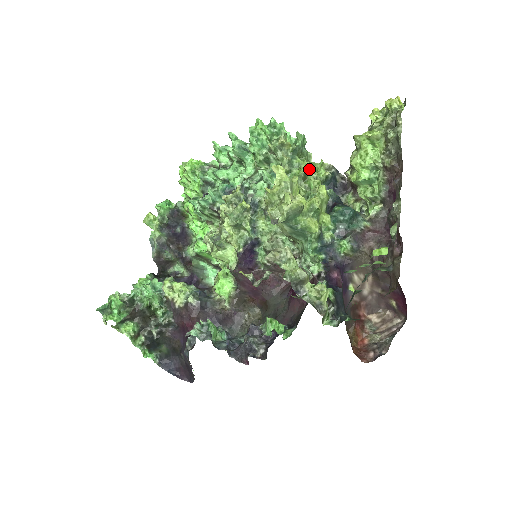
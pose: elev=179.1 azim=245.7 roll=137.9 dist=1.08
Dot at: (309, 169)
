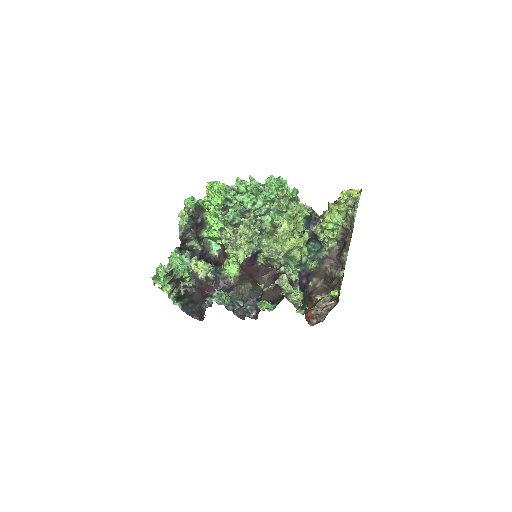
Dot at: (298, 212)
